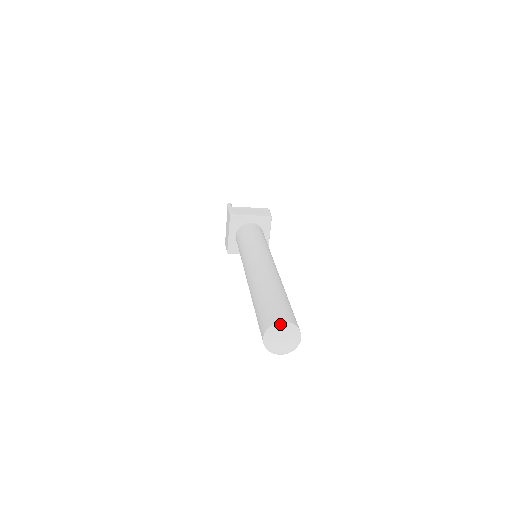
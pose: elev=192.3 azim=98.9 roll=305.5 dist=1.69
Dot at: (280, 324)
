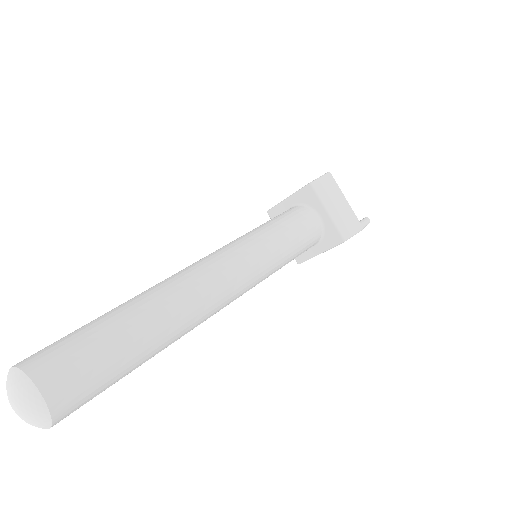
Dot at: (8, 373)
